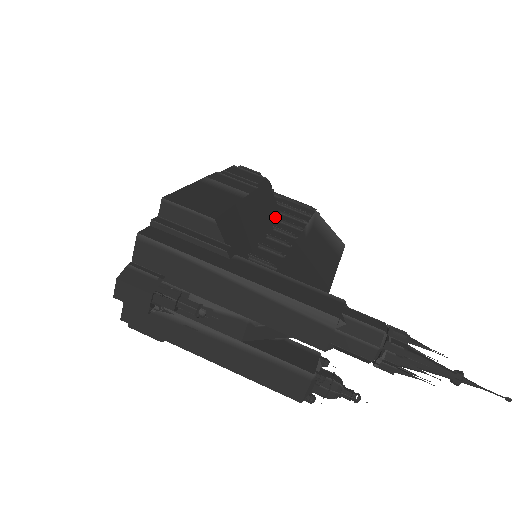
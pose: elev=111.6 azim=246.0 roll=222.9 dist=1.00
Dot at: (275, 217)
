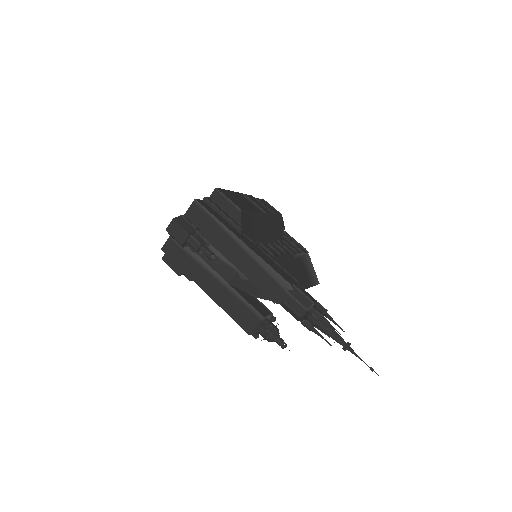
Dot at: (278, 239)
